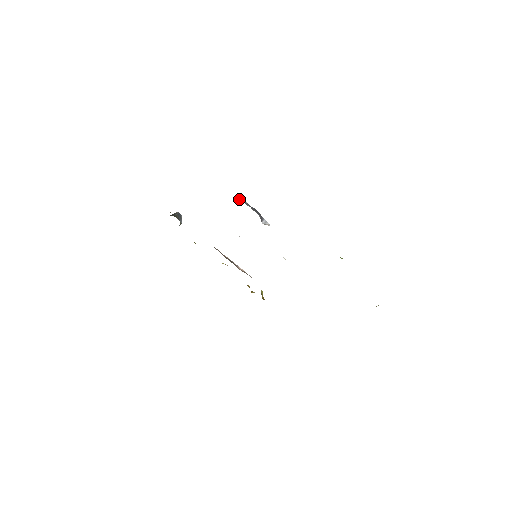
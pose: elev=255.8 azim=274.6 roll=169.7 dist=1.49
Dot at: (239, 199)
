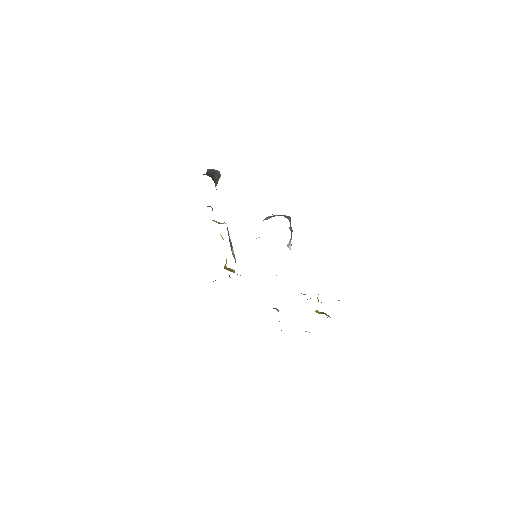
Dot at: (288, 218)
